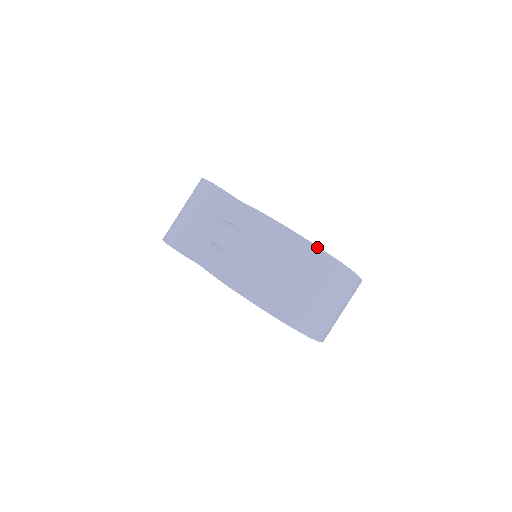
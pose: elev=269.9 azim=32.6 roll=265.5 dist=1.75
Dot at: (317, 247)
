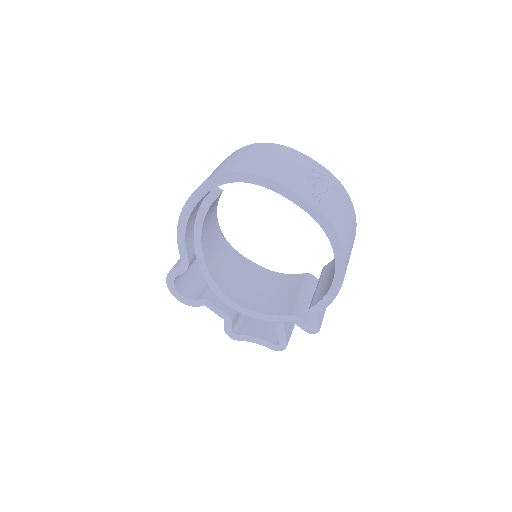
Dot at: occluded
